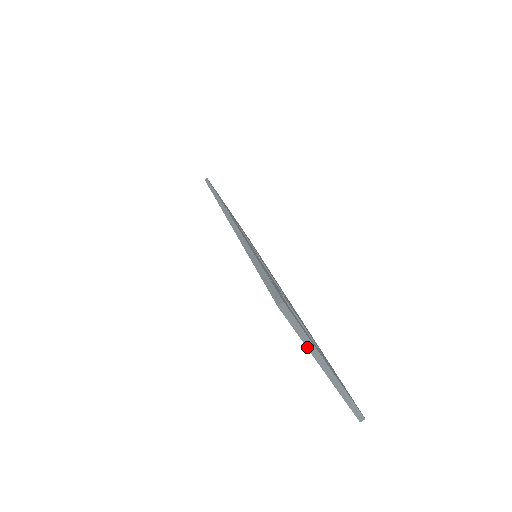
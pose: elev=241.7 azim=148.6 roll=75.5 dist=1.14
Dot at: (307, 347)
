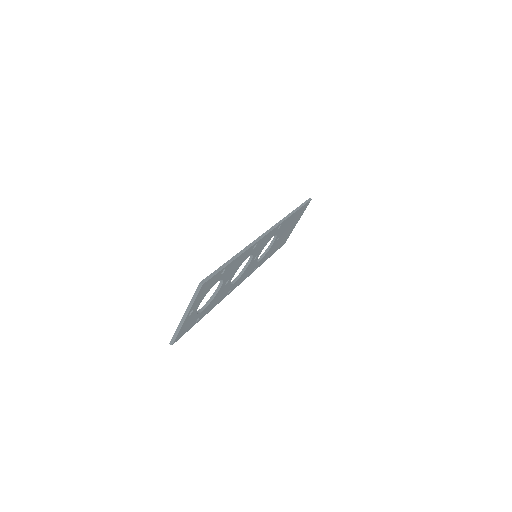
Dot at: (190, 303)
